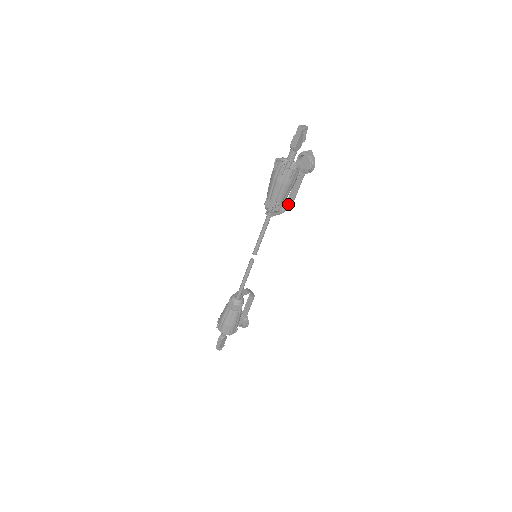
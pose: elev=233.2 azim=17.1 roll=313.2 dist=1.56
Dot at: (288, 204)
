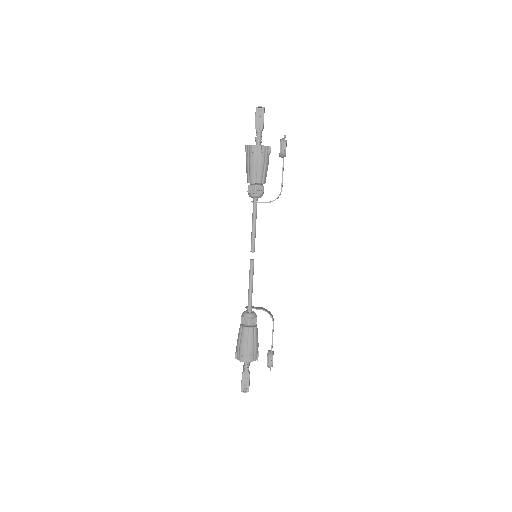
Dot at: (278, 196)
